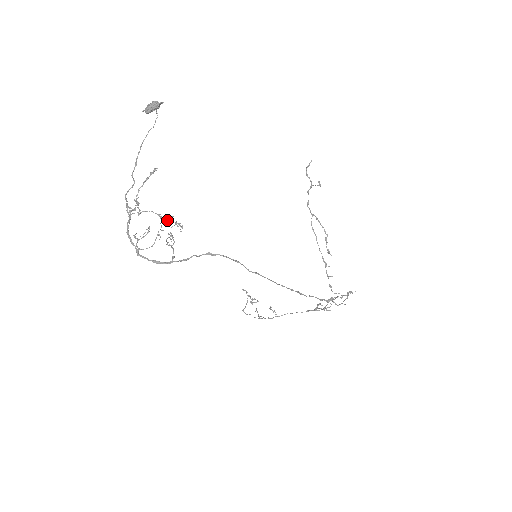
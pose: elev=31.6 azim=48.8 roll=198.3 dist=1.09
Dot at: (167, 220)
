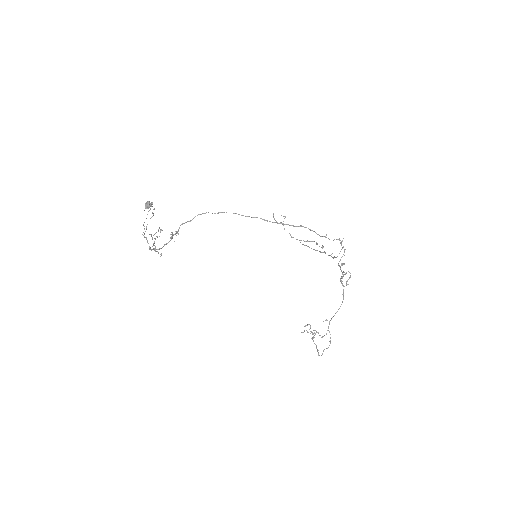
Dot at: (154, 209)
